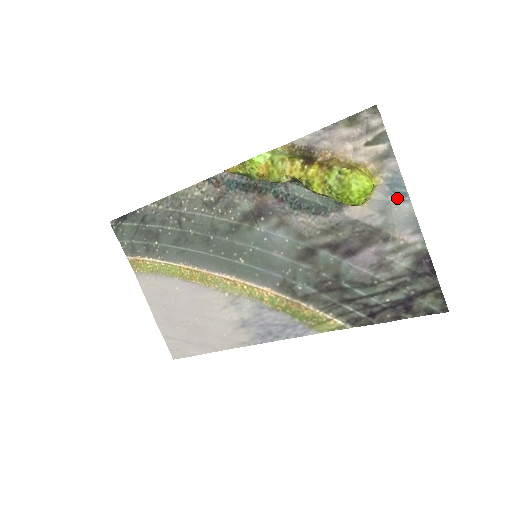
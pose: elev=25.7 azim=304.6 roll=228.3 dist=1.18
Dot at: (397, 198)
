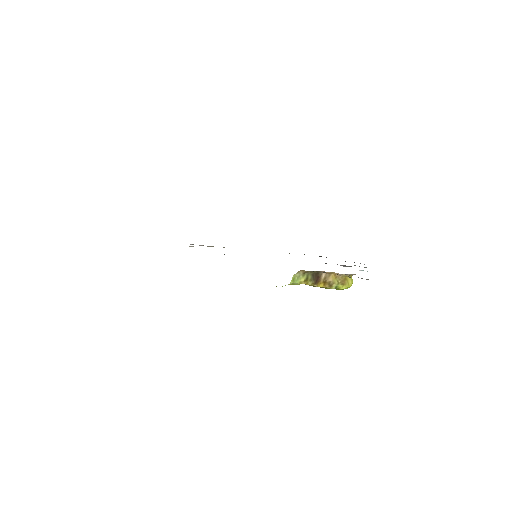
Dot at: occluded
